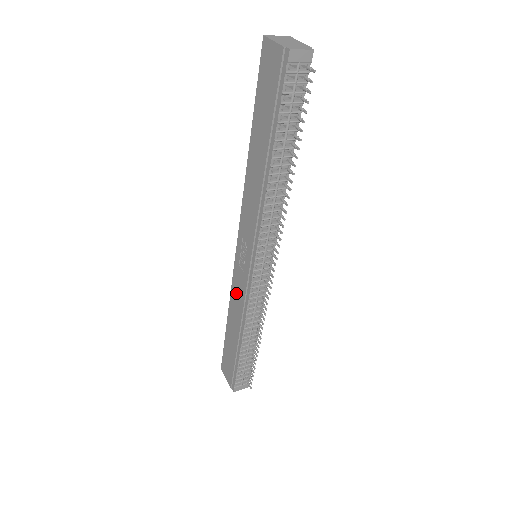
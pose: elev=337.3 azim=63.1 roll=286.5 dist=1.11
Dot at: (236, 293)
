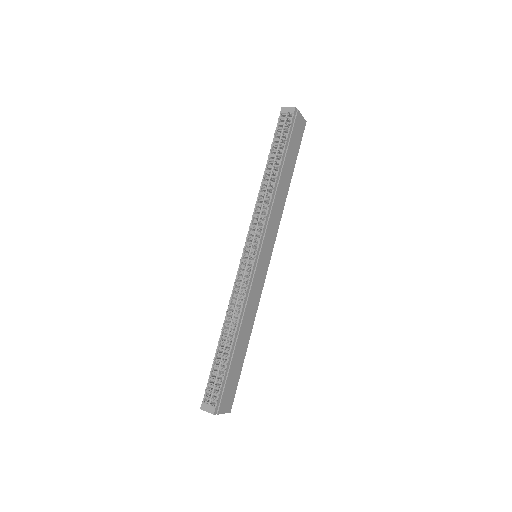
Dot at: occluded
